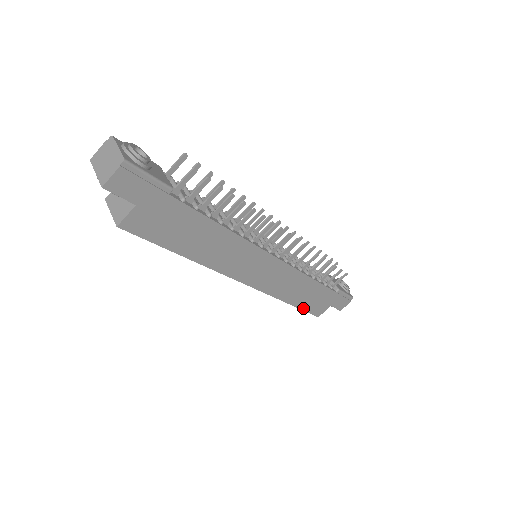
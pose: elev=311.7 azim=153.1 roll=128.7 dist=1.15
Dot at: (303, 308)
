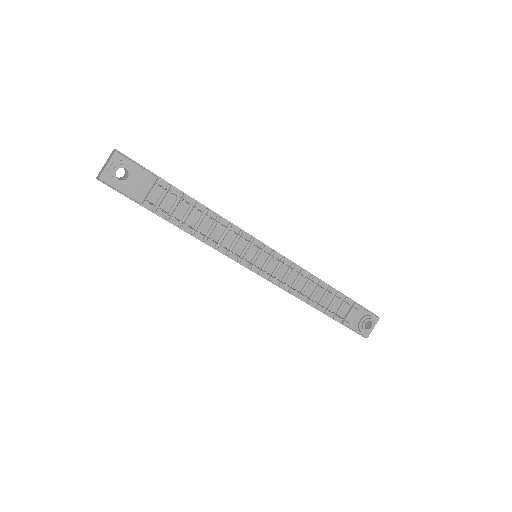
Dot at: occluded
